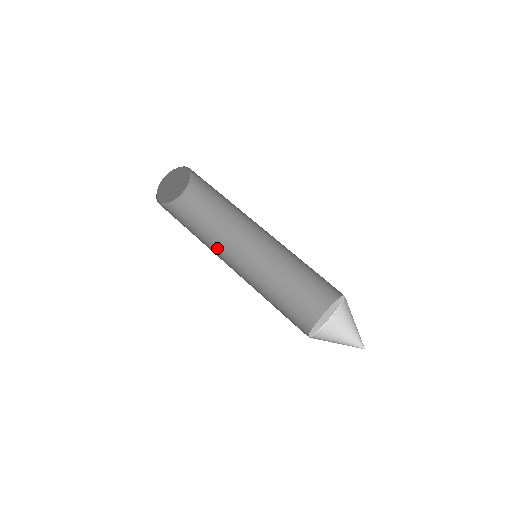
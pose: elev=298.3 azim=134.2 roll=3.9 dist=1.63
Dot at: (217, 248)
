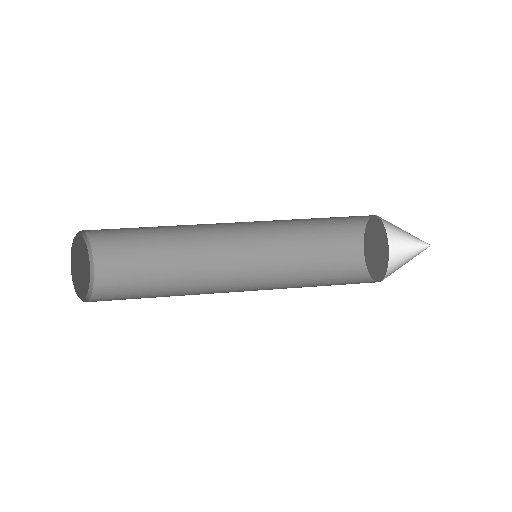
Dot at: occluded
